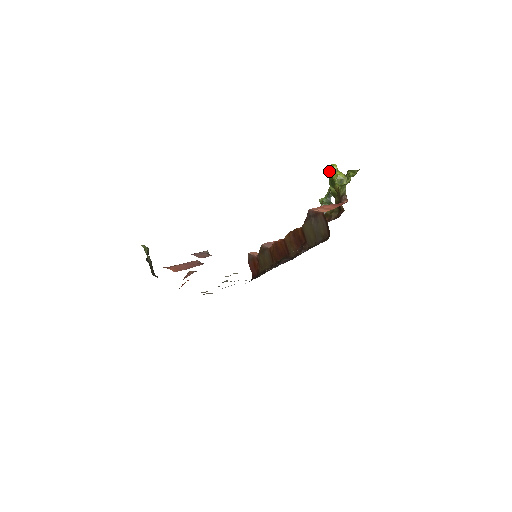
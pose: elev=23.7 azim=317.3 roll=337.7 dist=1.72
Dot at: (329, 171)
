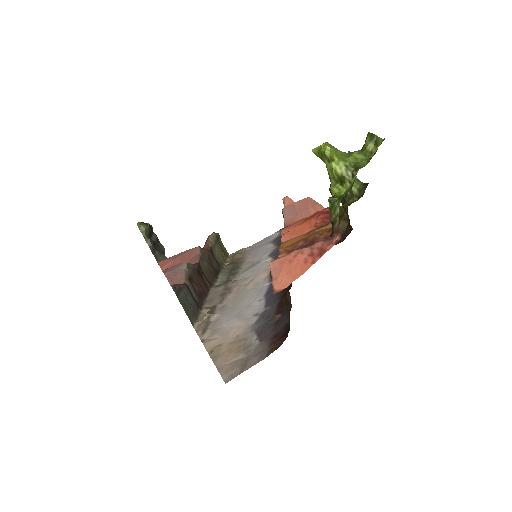
Dot at: (320, 158)
